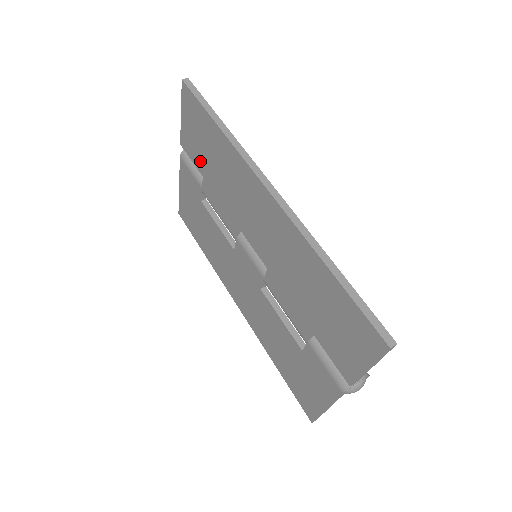
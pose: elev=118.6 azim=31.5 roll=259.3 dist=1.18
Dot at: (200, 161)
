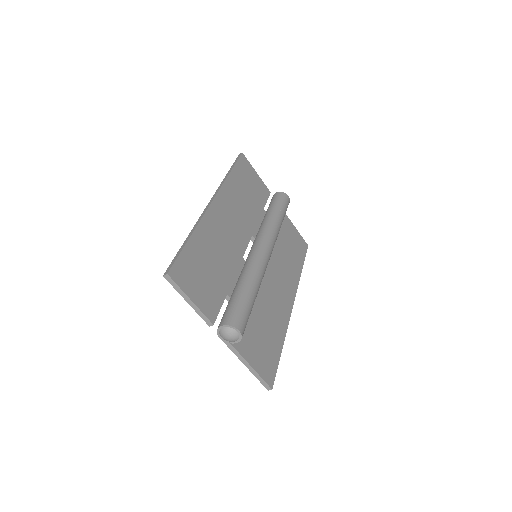
Dot at: occluded
